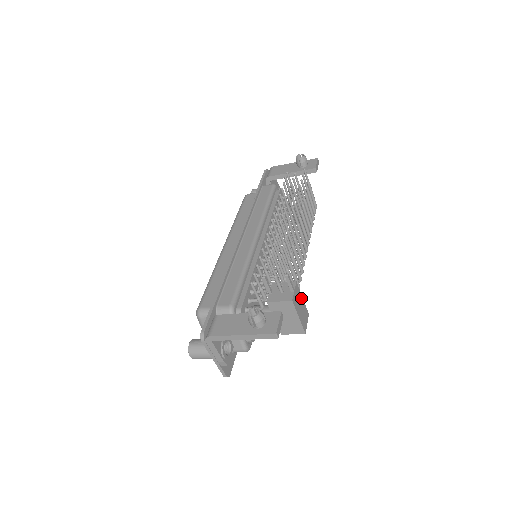
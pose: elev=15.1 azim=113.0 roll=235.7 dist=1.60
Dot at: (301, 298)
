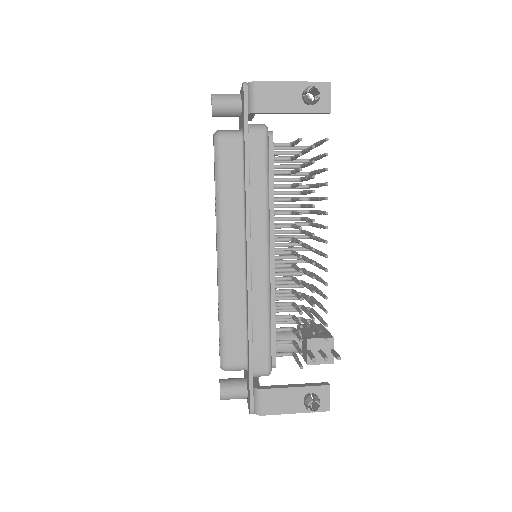
Dot at: occluded
